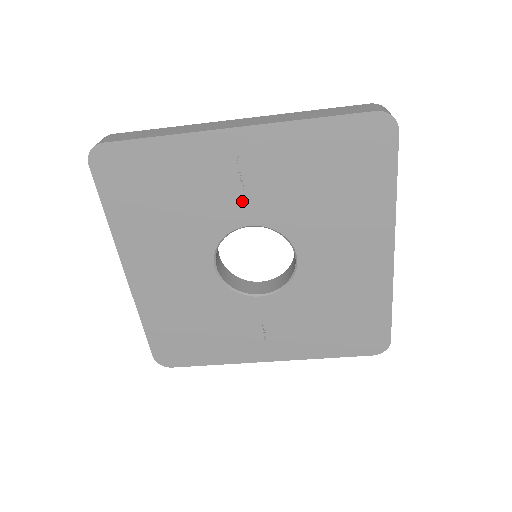
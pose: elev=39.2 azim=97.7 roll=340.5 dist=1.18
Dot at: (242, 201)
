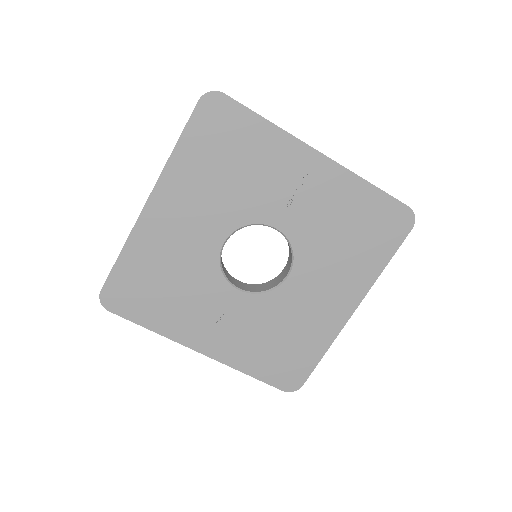
Dot at: (285, 206)
